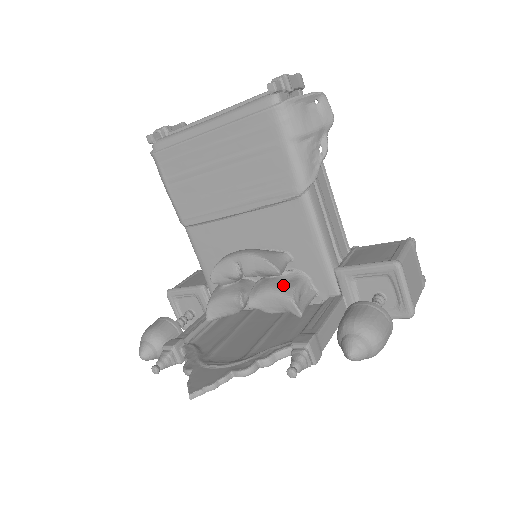
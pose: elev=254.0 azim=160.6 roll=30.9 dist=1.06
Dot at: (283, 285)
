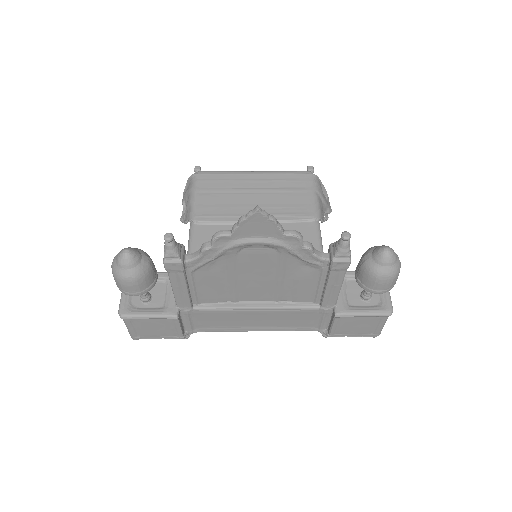
Dot at: occluded
